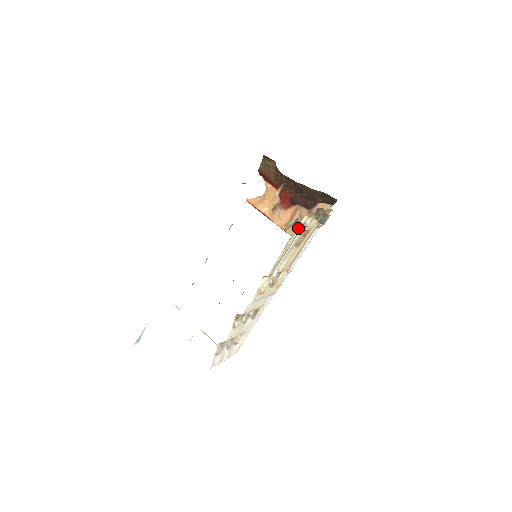
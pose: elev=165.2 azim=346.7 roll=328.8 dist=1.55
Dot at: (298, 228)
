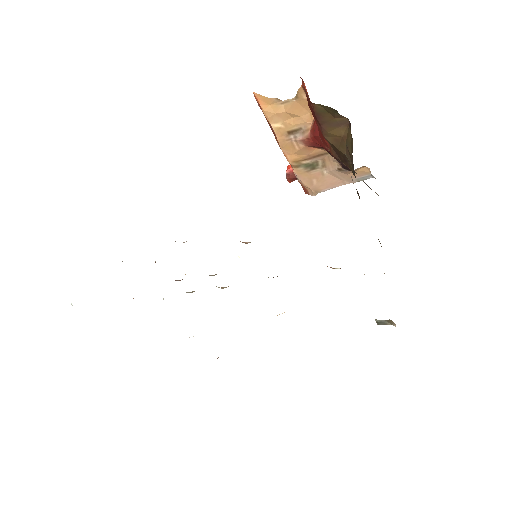
Dot at: occluded
